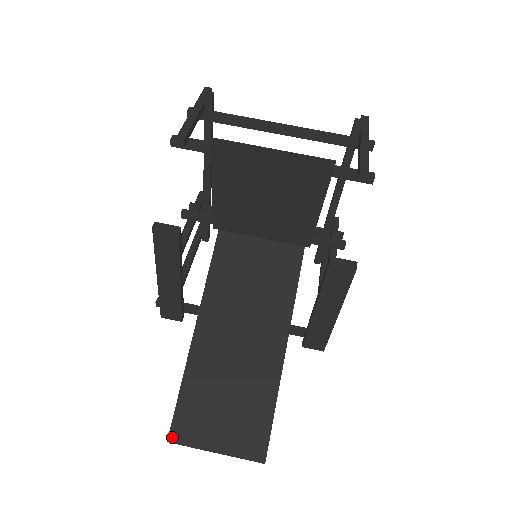
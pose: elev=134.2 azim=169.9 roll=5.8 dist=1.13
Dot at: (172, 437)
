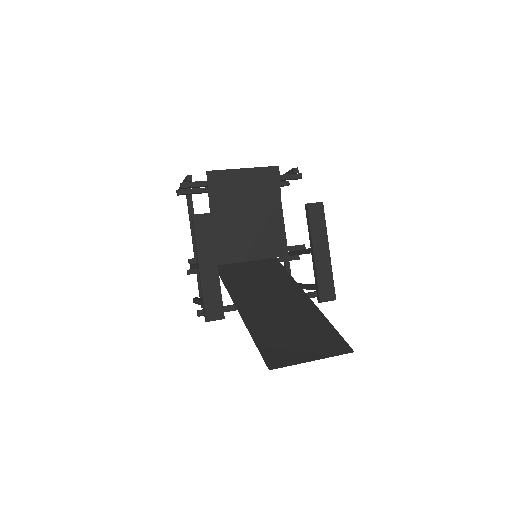
Dot at: (271, 366)
